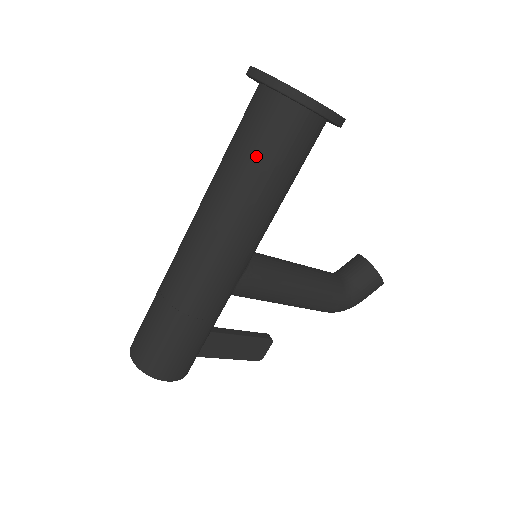
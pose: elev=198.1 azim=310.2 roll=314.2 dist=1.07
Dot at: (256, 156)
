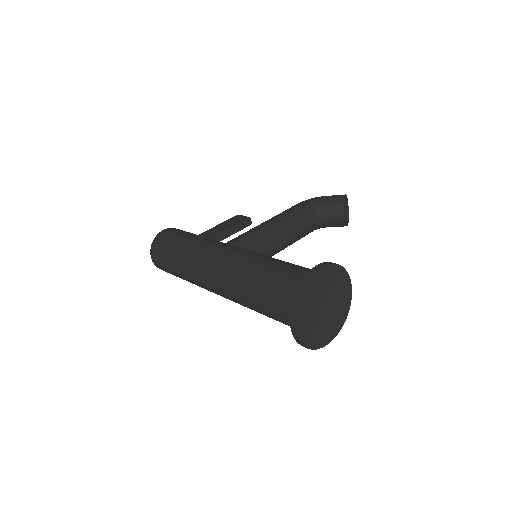
Dot at: occluded
